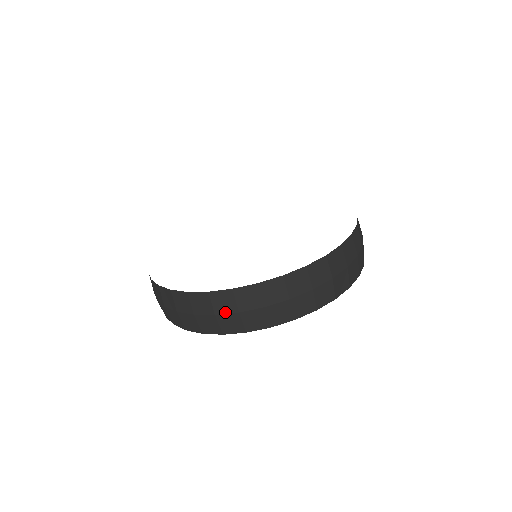
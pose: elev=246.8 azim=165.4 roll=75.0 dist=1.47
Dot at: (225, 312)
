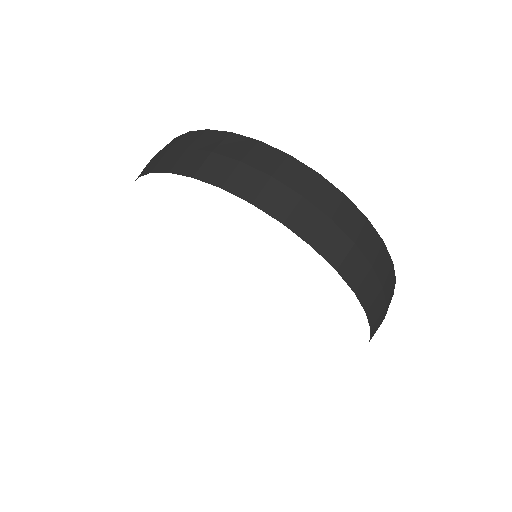
Dot at: (343, 228)
